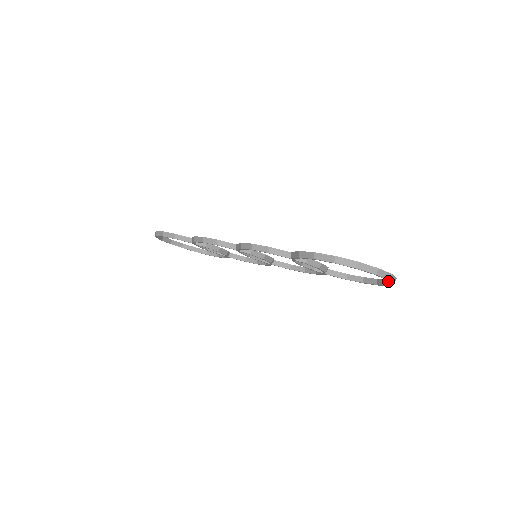
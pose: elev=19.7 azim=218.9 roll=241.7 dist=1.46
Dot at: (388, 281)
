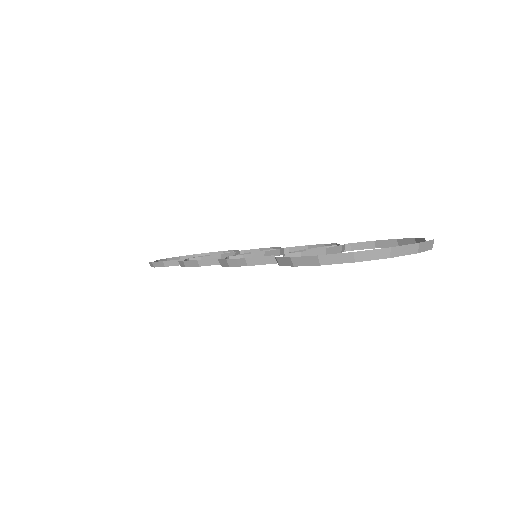
Dot at: (419, 251)
